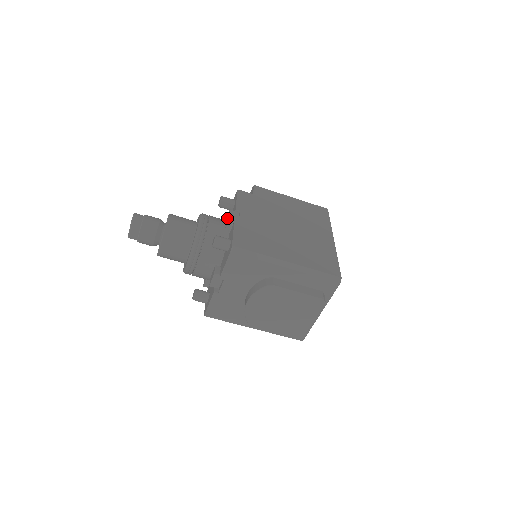
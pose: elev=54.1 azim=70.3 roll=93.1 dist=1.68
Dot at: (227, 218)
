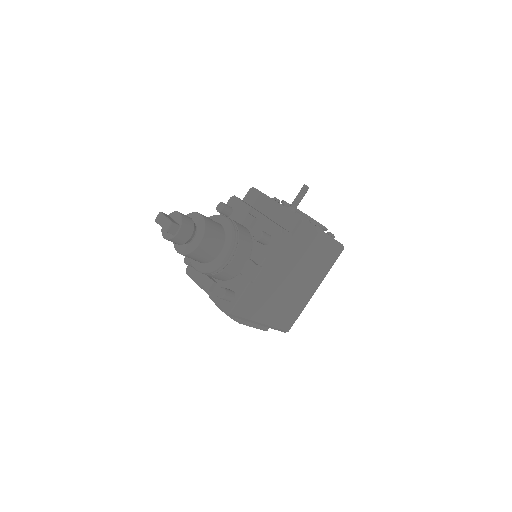
Dot at: (249, 265)
